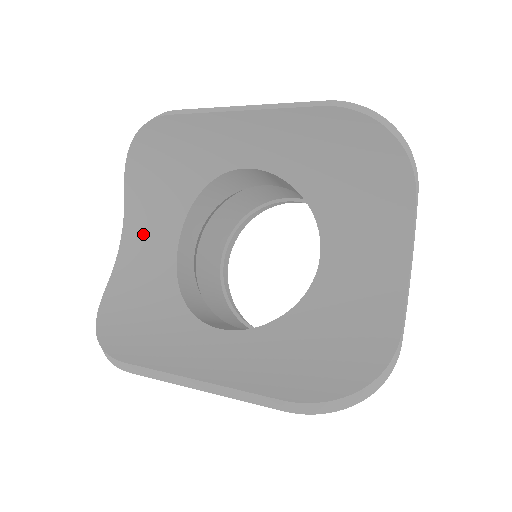
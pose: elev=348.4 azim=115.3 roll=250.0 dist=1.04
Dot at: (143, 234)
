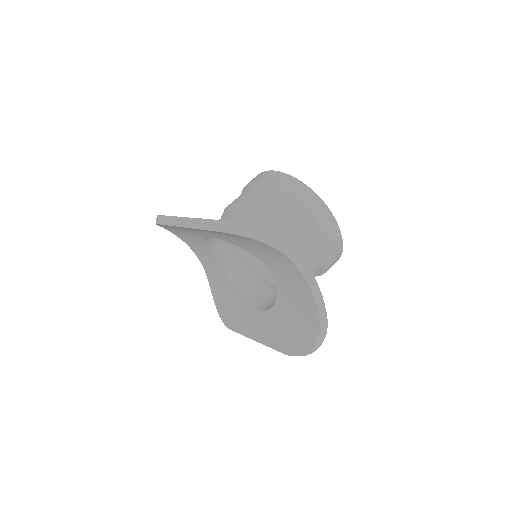
Dot at: (203, 256)
